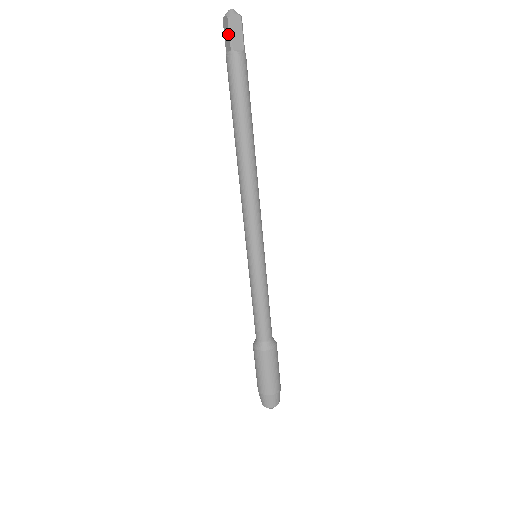
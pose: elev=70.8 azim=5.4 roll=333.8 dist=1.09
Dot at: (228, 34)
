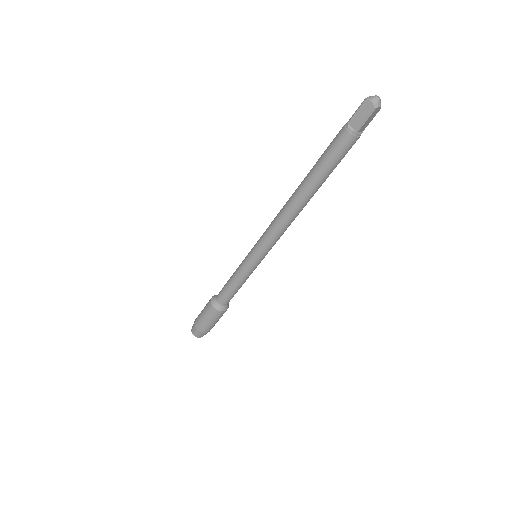
Dot at: (363, 118)
